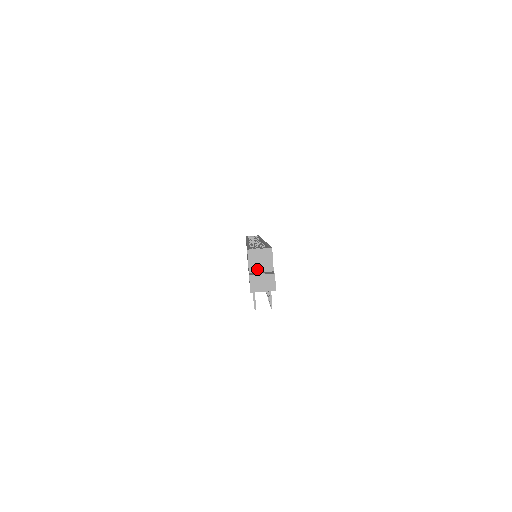
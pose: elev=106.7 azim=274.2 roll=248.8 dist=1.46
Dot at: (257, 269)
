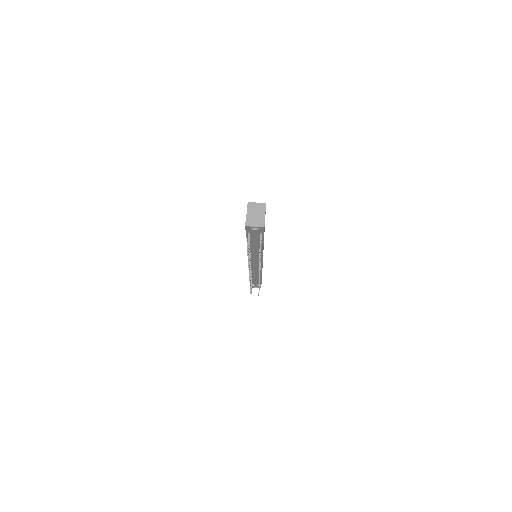
Dot at: occluded
